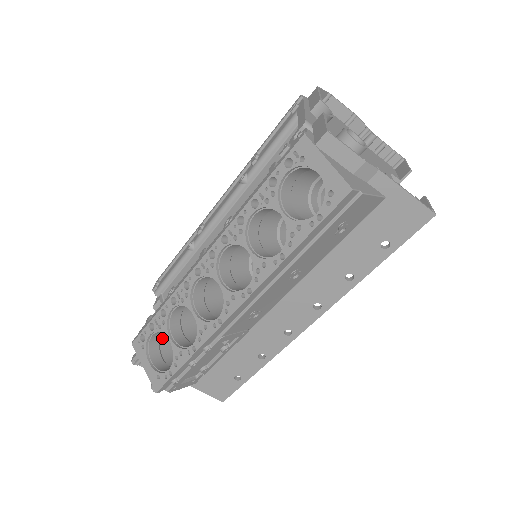
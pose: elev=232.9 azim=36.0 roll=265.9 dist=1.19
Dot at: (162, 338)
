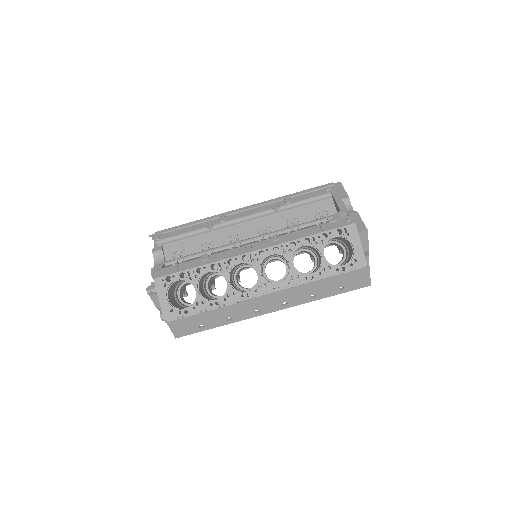
Dot at: (175, 283)
